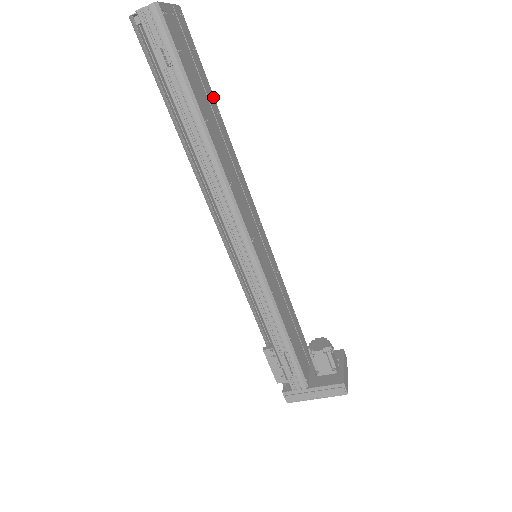
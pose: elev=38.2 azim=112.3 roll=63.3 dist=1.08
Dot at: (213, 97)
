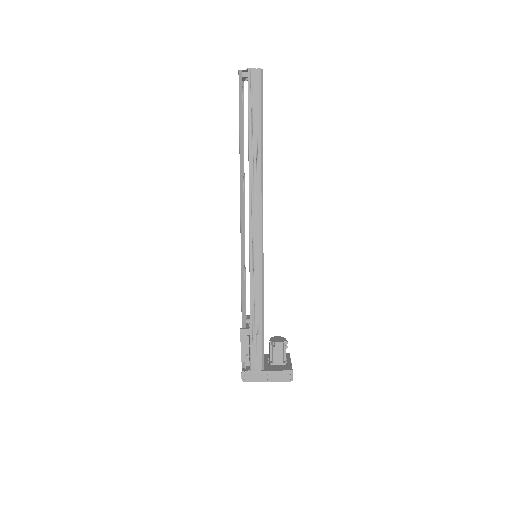
Dot at: occluded
